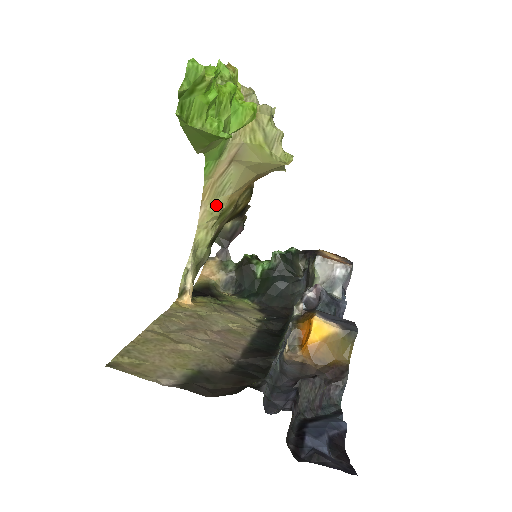
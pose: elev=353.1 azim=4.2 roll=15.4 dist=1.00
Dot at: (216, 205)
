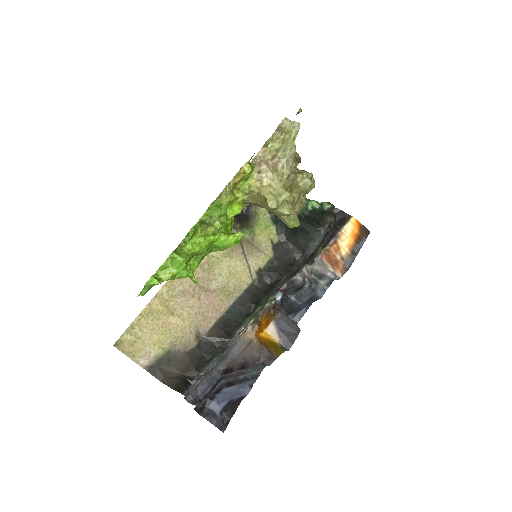
Dot at: occluded
